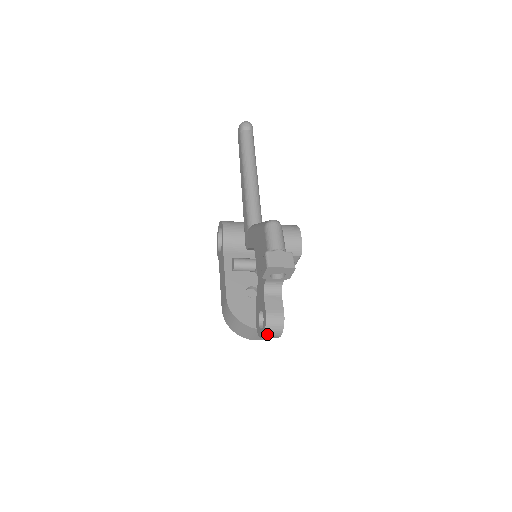
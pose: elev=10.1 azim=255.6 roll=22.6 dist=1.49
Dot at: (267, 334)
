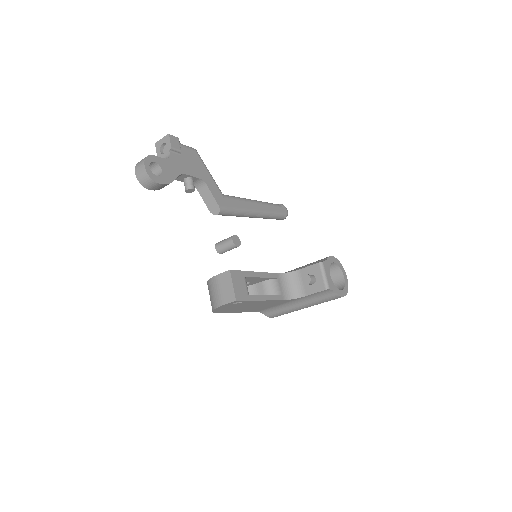
Dot at: (137, 169)
